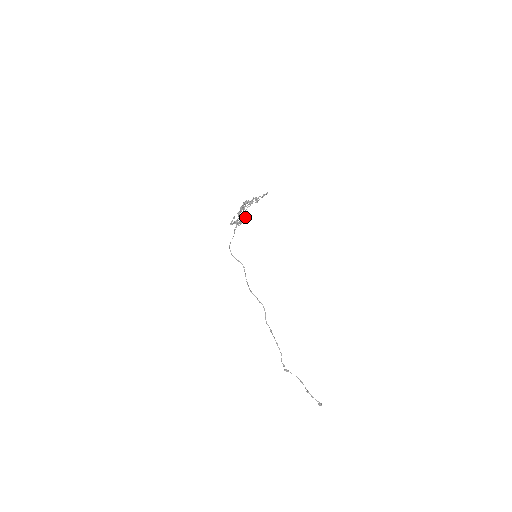
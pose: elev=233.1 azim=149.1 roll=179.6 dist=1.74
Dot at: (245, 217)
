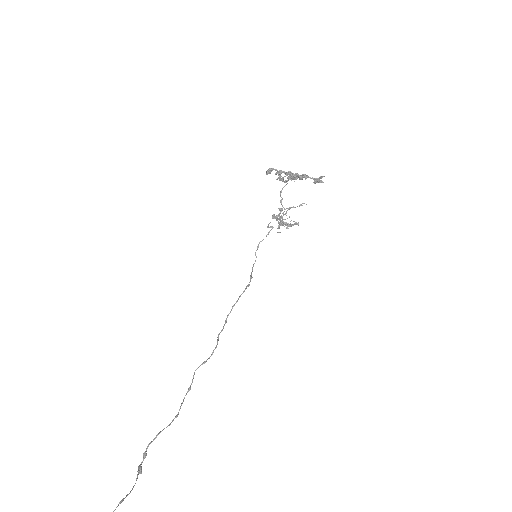
Dot at: (296, 222)
